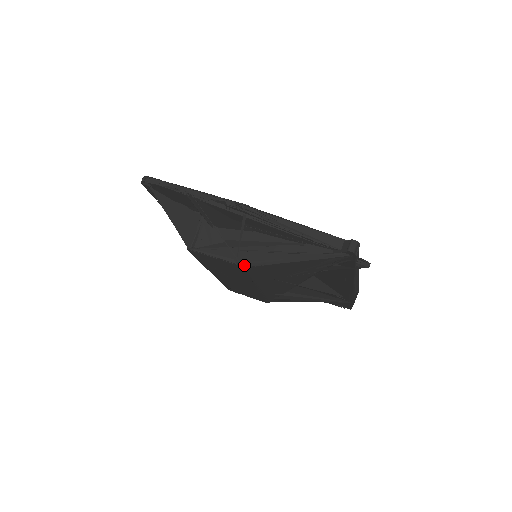
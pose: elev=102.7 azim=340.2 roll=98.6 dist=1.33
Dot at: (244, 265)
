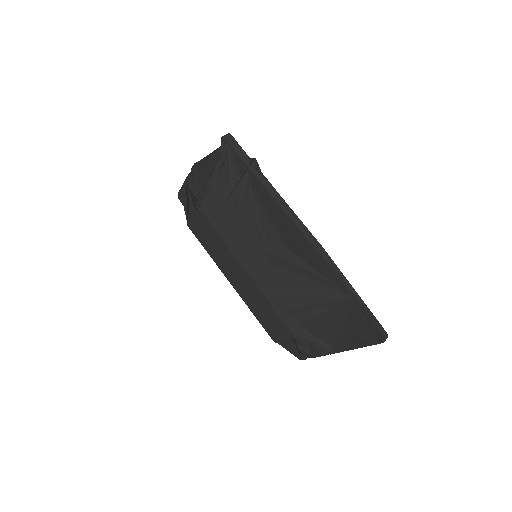
Dot at: (200, 207)
